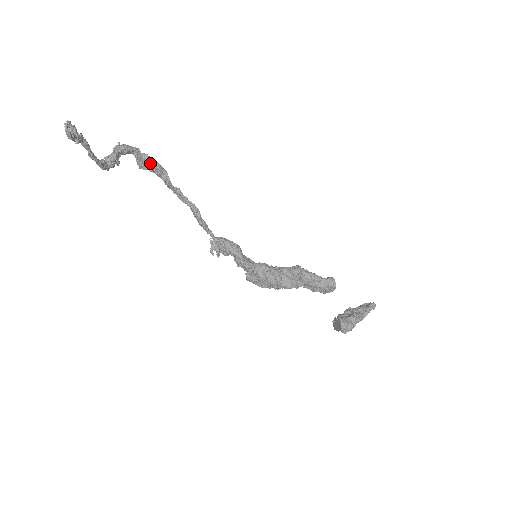
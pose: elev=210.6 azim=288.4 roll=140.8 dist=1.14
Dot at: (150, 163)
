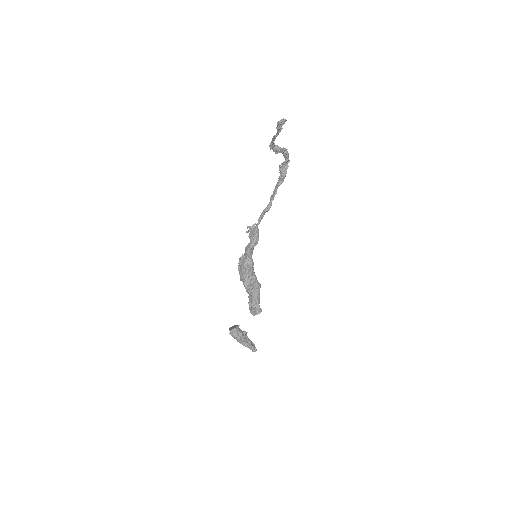
Dot at: (284, 170)
